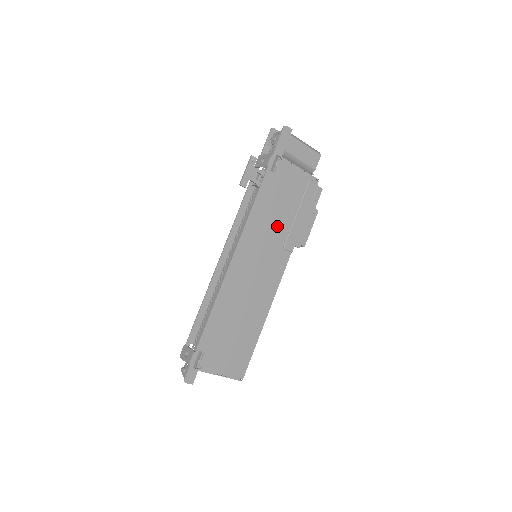
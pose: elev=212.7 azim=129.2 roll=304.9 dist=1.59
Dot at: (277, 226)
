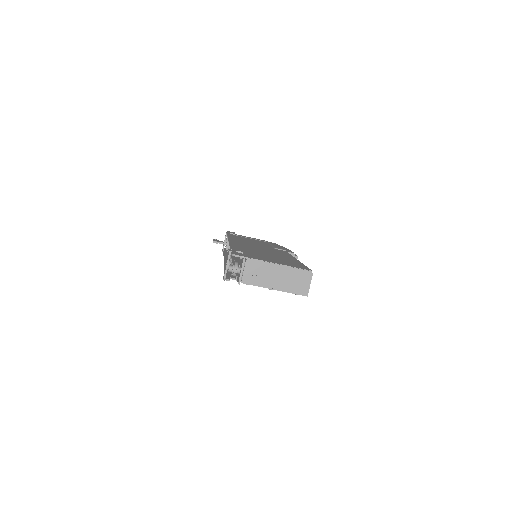
Dot at: (259, 244)
